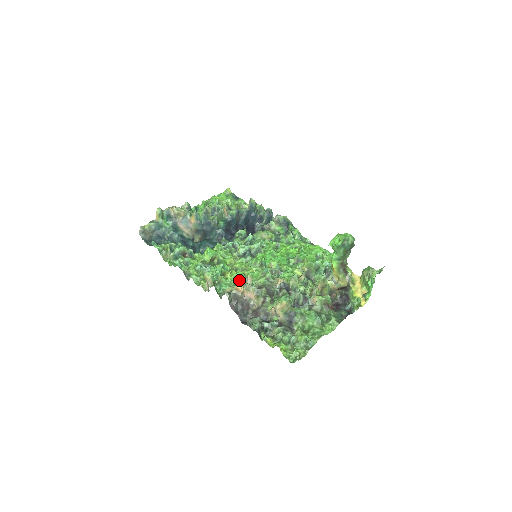
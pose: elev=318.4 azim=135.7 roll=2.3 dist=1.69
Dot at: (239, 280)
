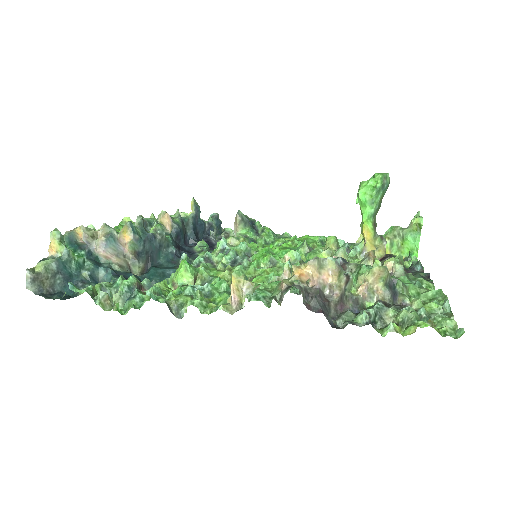
Dot at: occluded
